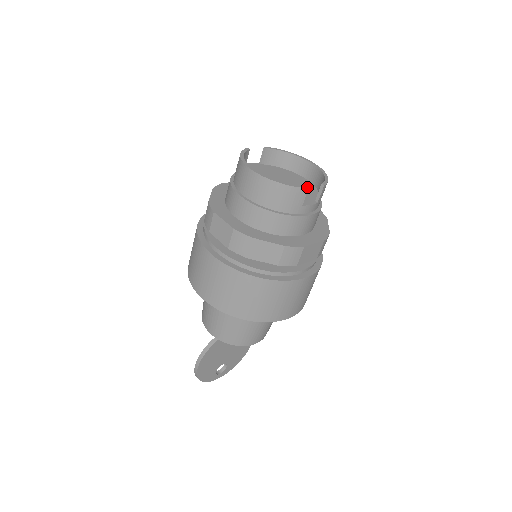
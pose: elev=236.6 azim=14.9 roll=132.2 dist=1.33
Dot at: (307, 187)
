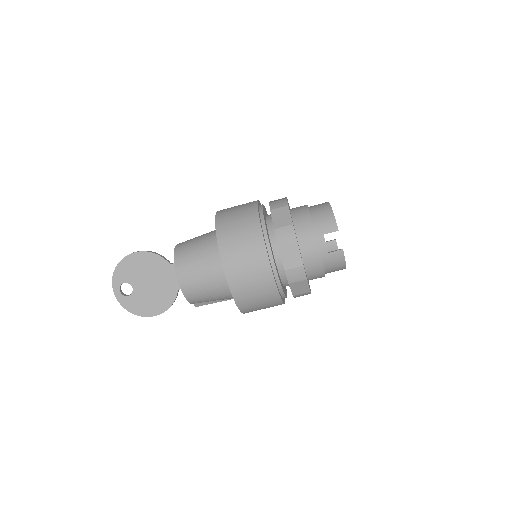
Dot at: occluded
